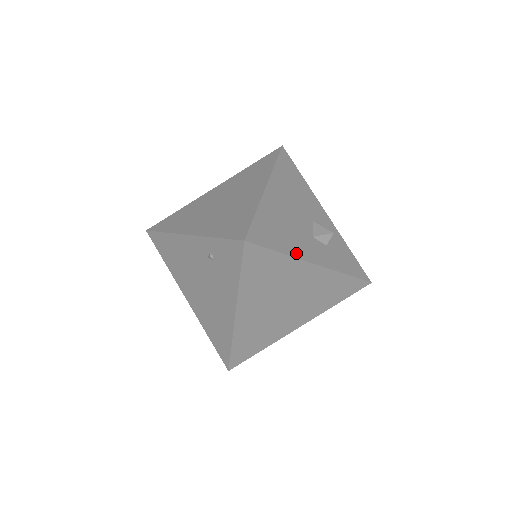
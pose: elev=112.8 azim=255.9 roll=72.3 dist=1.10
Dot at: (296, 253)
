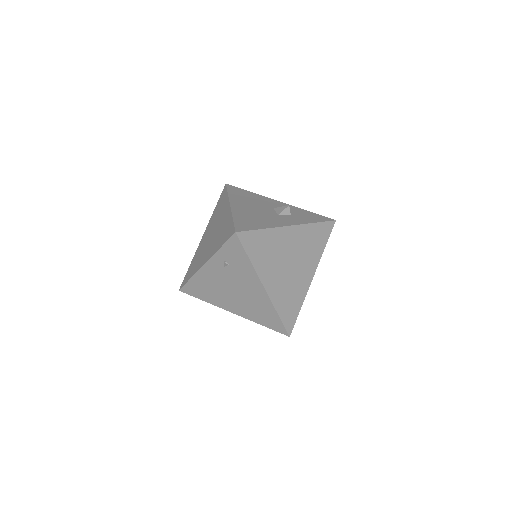
Dot at: (273, 226)
